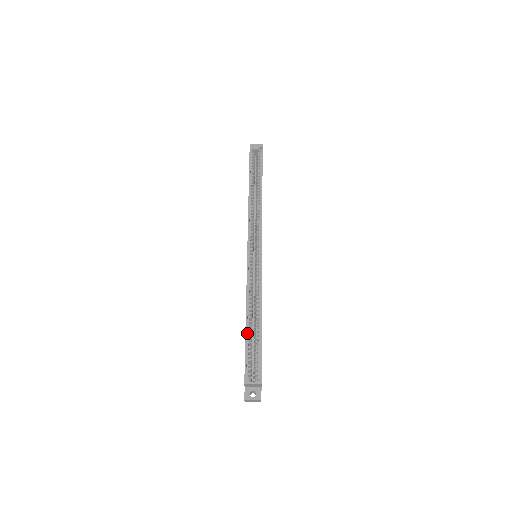
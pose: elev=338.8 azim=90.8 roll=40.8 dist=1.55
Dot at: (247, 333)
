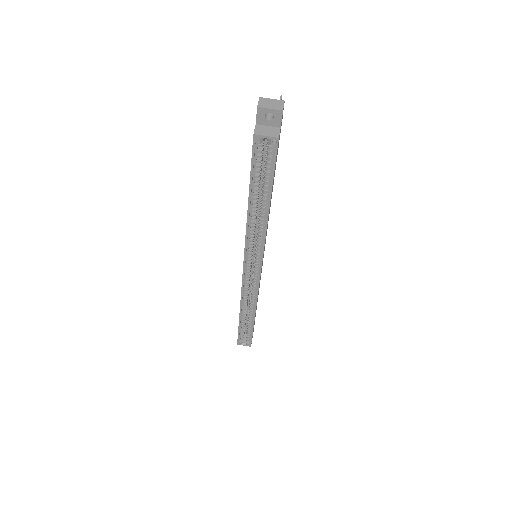
Dot at: (240, 322)
